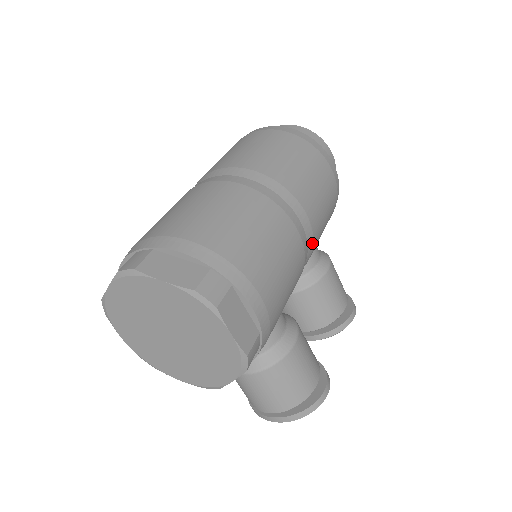
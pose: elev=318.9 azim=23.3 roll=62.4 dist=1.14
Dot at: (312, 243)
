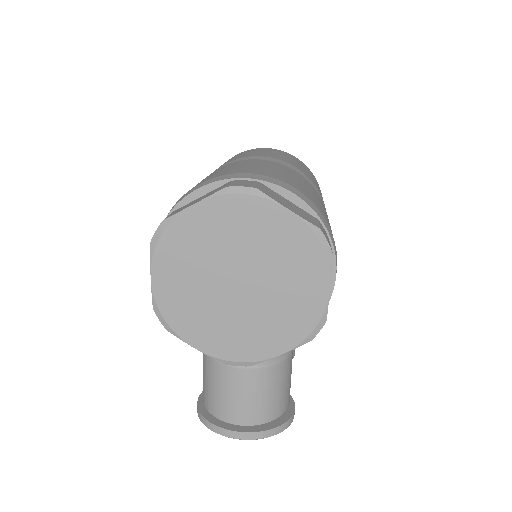
Dot at: occluded
